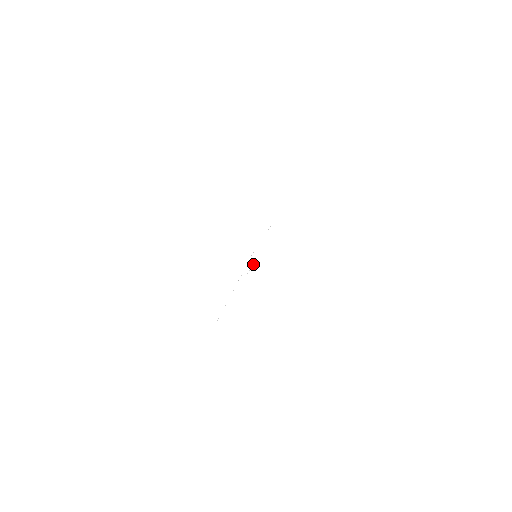
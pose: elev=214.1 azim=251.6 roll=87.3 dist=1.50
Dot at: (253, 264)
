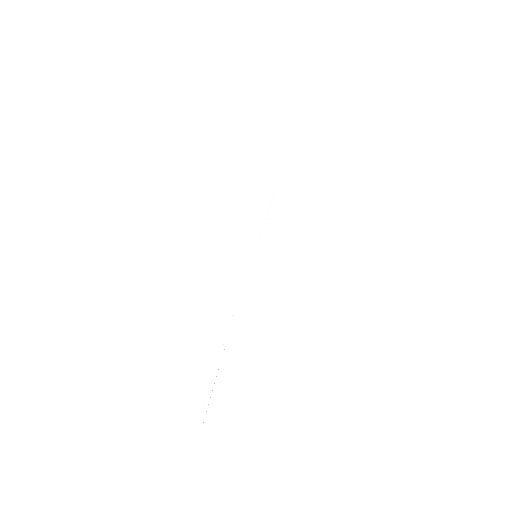
Dot at: occluded
